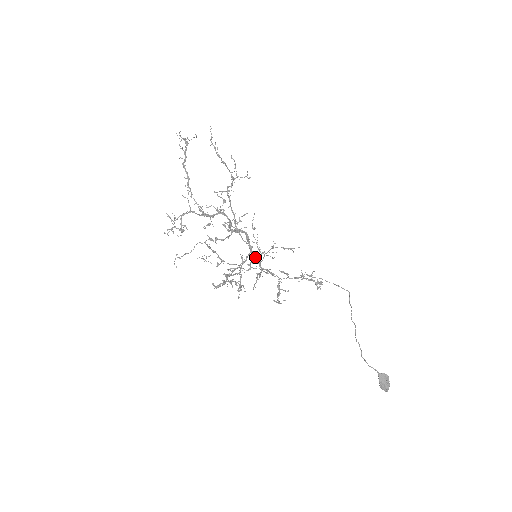
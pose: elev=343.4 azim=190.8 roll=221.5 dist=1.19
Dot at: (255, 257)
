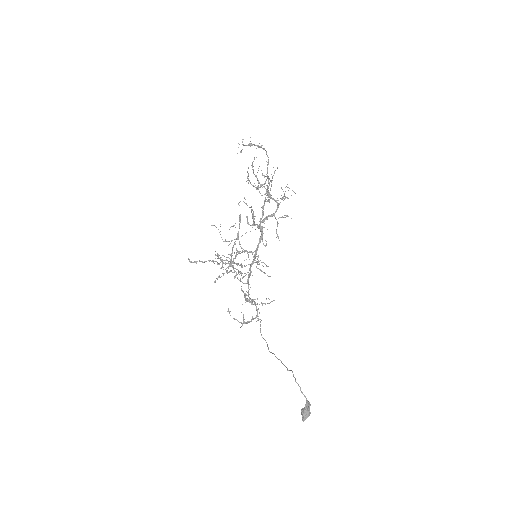
Dot at: occluded
